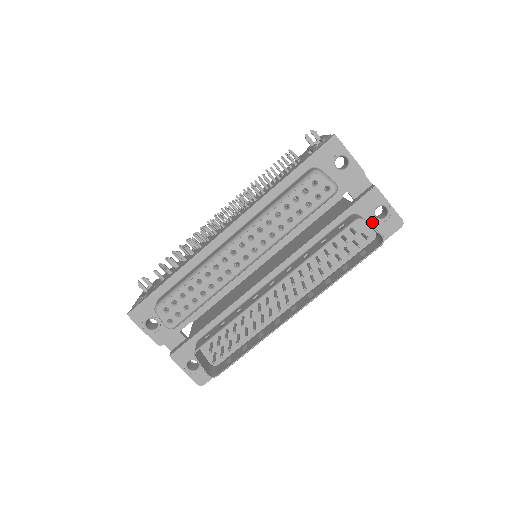
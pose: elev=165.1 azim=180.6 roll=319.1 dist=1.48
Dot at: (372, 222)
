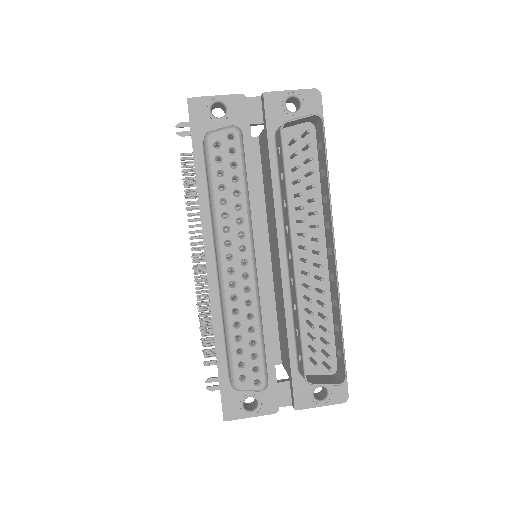
Dot at: occluded
